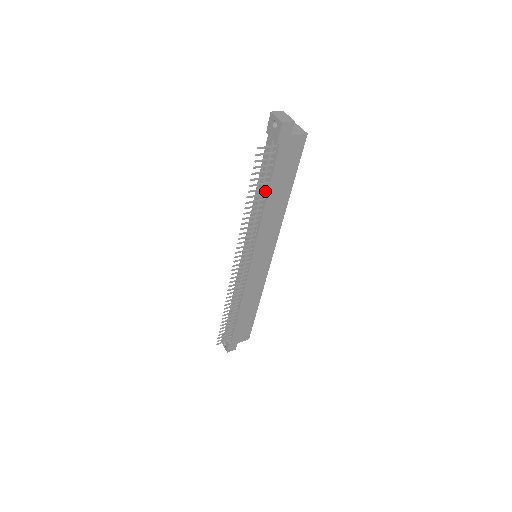
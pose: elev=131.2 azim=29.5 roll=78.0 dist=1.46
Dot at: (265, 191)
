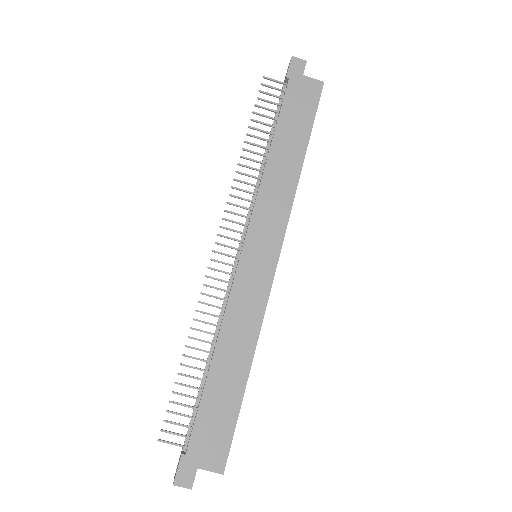
Dot at: (272, 139)
